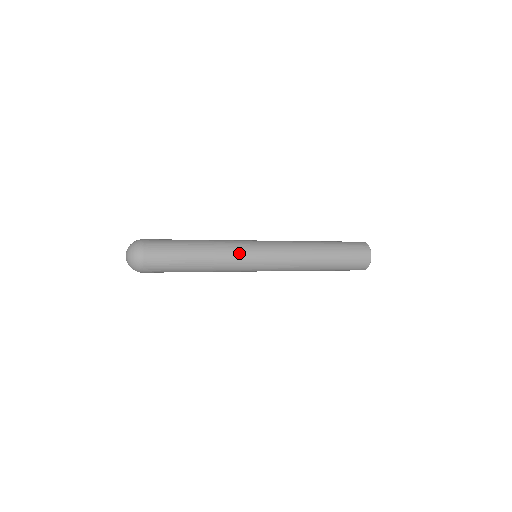
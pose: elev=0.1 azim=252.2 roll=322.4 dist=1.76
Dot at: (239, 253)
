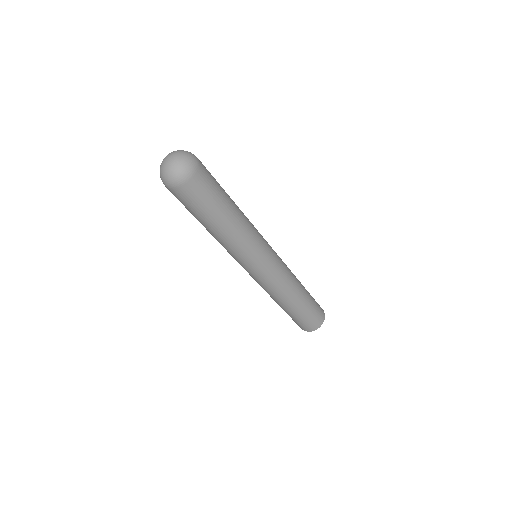
Dot at: (259, 234)
